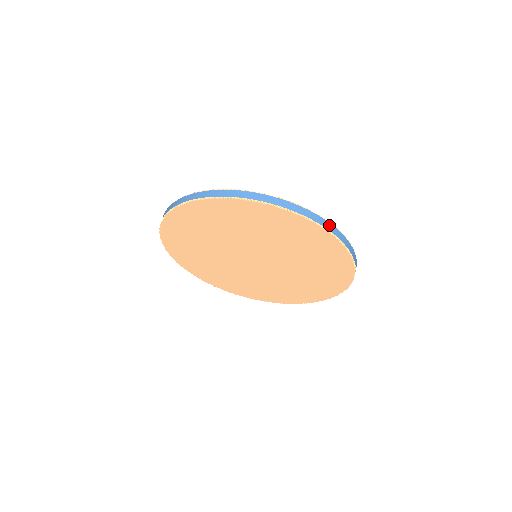
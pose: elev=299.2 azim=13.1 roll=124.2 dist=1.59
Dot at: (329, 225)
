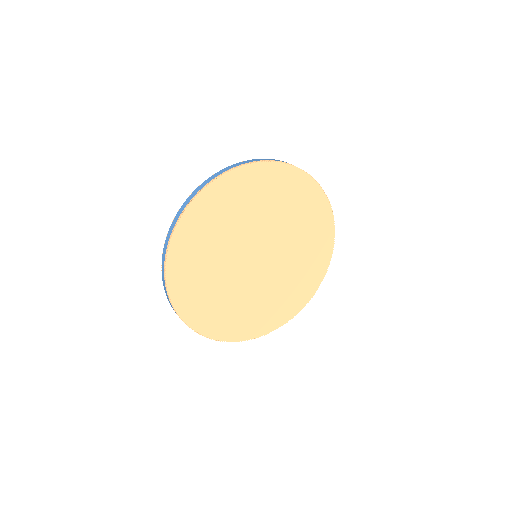
Dot at: occluded
